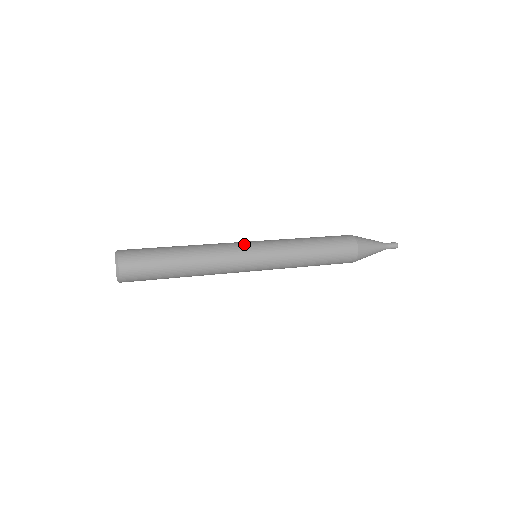
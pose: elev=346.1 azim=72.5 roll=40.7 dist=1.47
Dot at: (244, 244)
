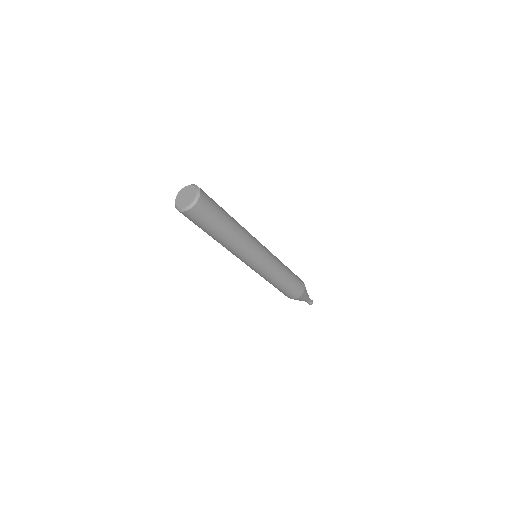
Dot at: occluded
